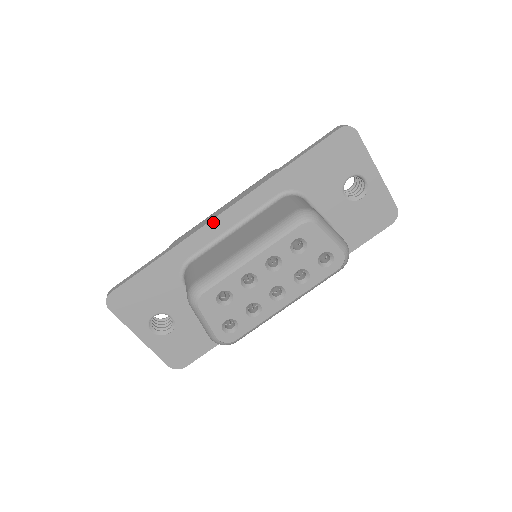
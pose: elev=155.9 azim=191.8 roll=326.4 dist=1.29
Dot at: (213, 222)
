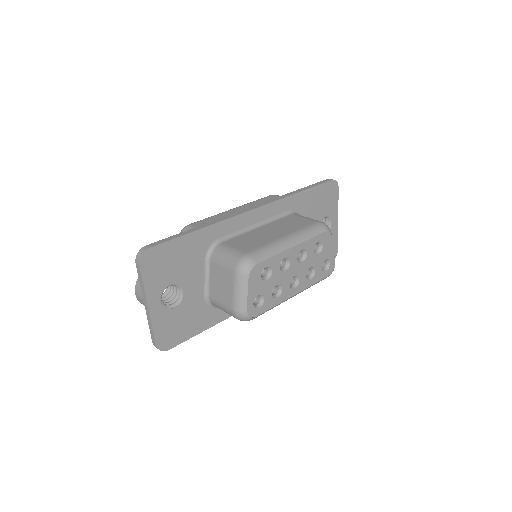
Dot at: (247, 214)
